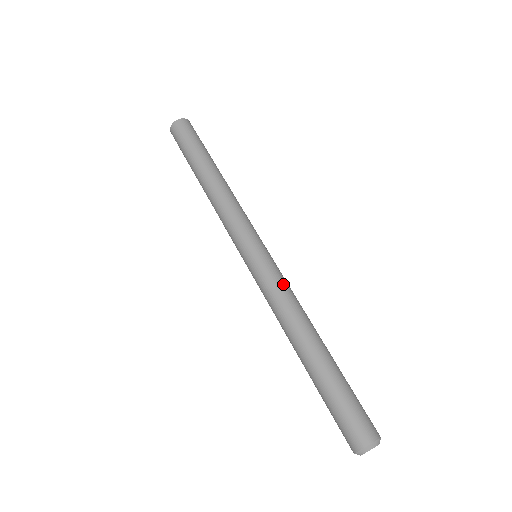
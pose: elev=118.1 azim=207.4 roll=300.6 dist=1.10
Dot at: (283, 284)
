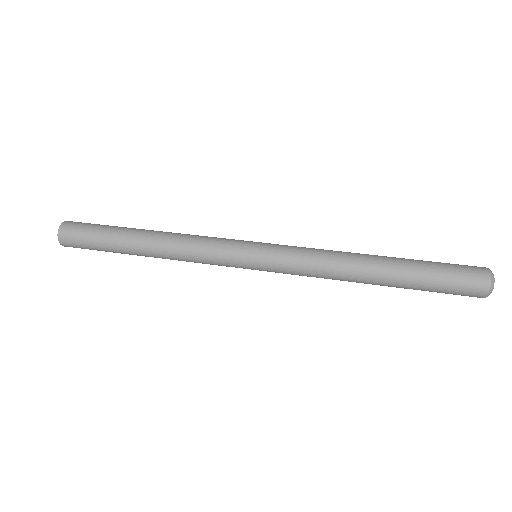
Dot at: occluded
